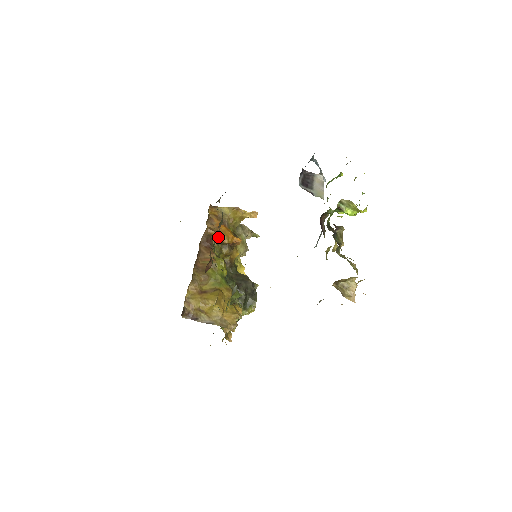
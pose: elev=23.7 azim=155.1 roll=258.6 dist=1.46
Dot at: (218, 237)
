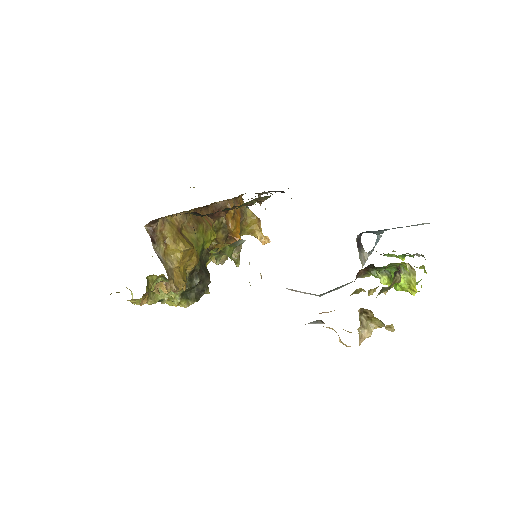
Dot at: (230, 217)
